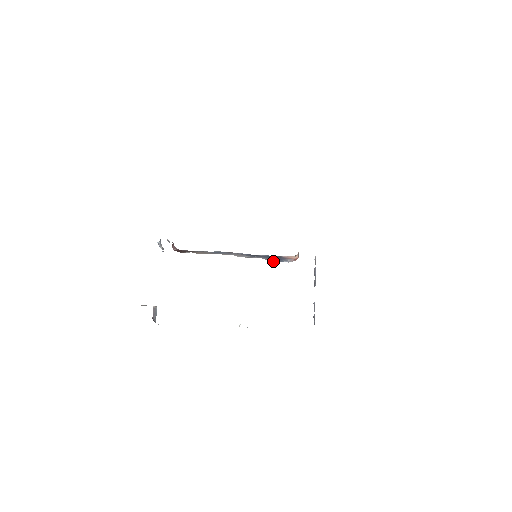
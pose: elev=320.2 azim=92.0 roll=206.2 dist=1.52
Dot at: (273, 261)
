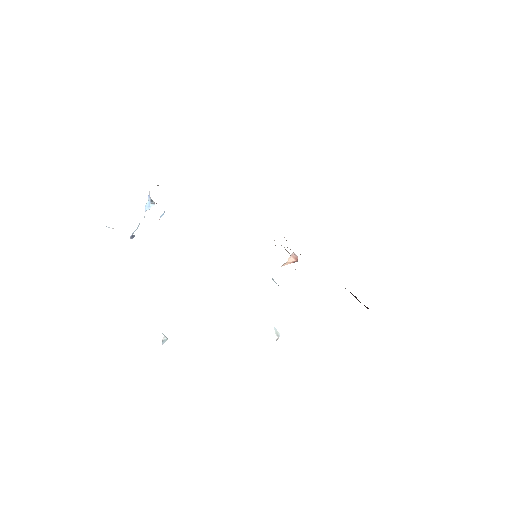
Dot at: occluded
